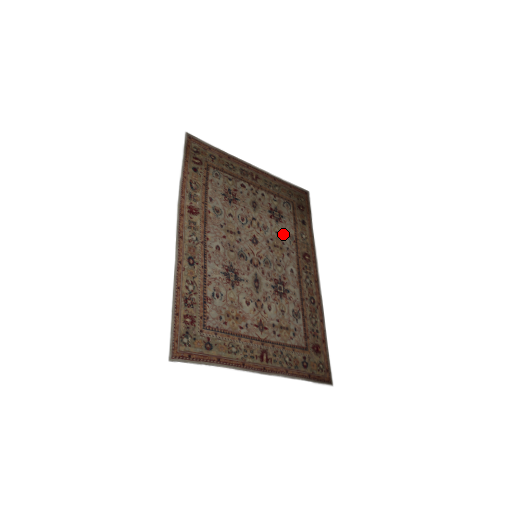
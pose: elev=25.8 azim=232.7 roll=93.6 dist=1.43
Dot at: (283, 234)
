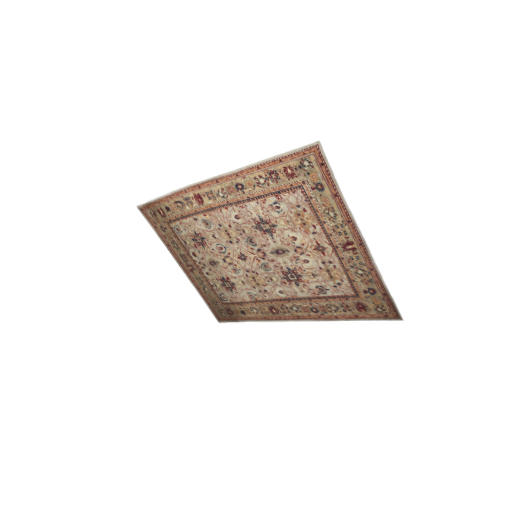
Dot at: (246, 289)
